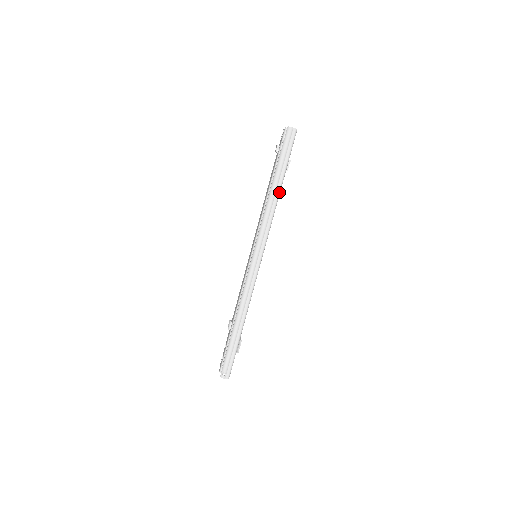
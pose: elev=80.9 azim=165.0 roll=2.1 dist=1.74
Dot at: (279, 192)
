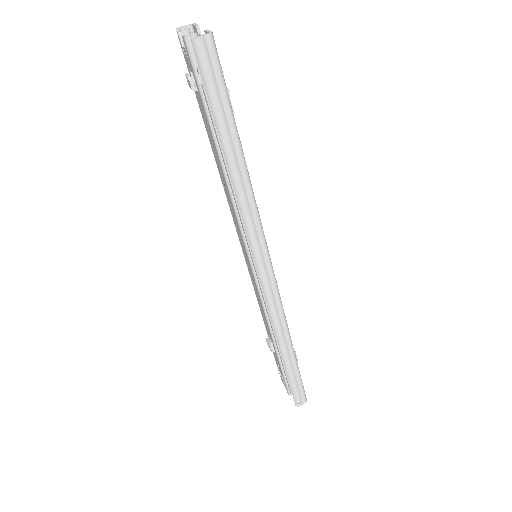
Dot at: (244, 165)
